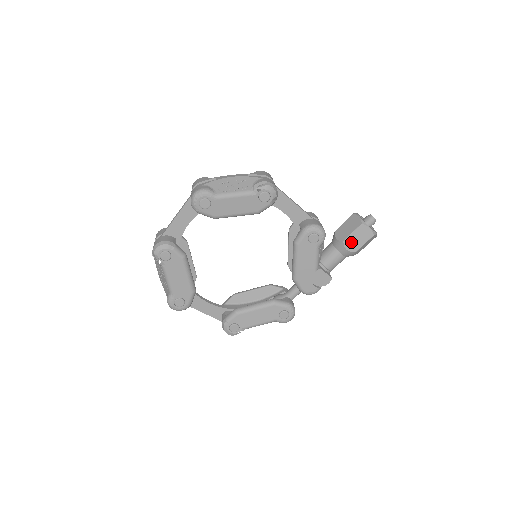
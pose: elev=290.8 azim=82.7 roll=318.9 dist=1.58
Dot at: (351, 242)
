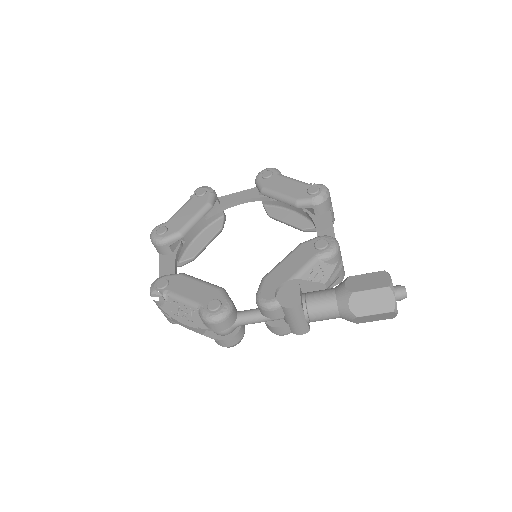
Dot at: (357, 281)
